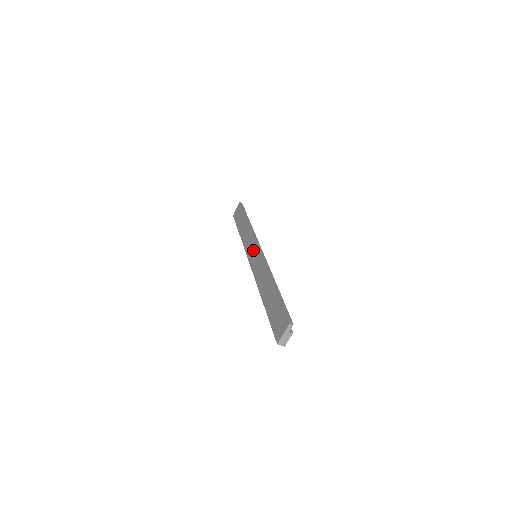
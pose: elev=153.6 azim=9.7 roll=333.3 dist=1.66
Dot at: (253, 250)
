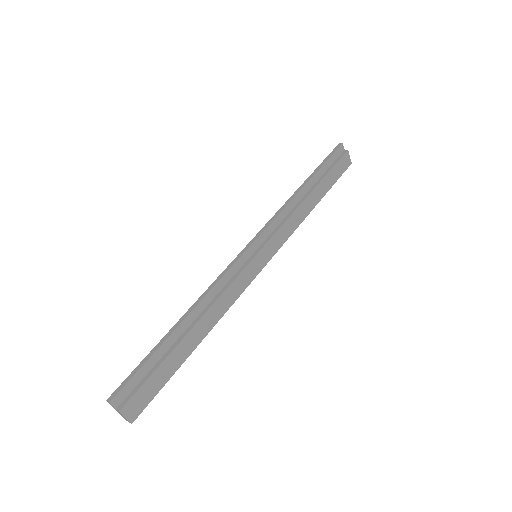
Dot at: occluded
